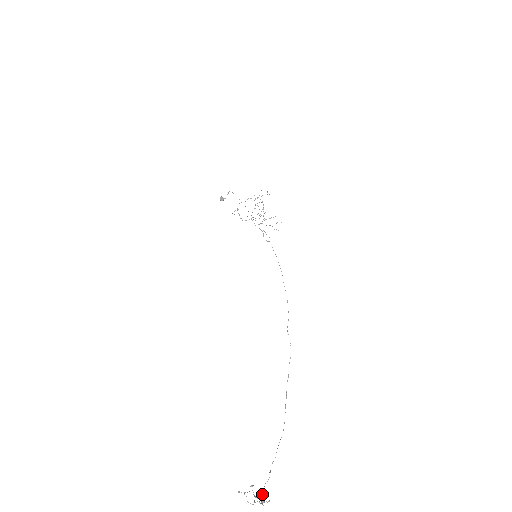
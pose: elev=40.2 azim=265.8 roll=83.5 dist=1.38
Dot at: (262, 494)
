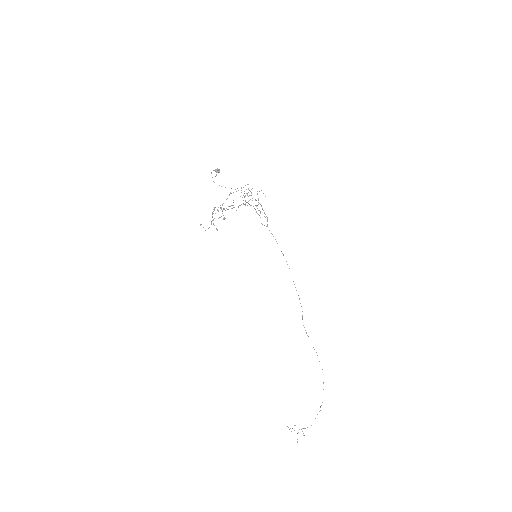
Dot at: occluded
